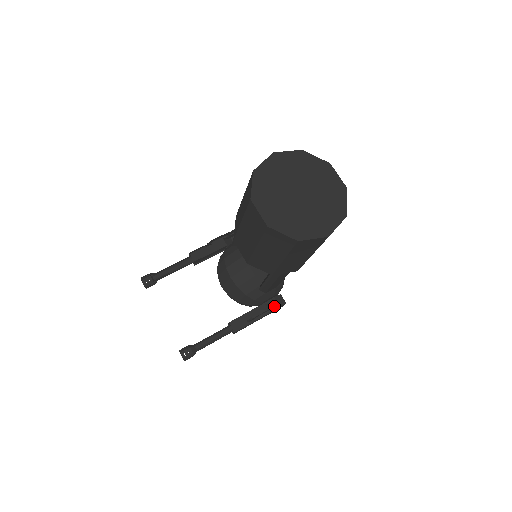
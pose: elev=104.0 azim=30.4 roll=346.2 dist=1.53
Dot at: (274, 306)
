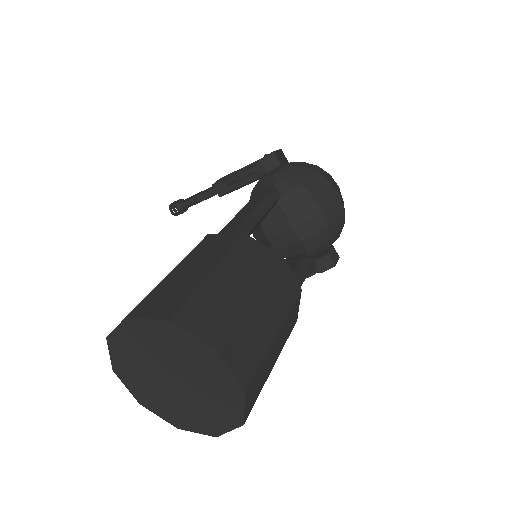
Dot at: (311, 275)
